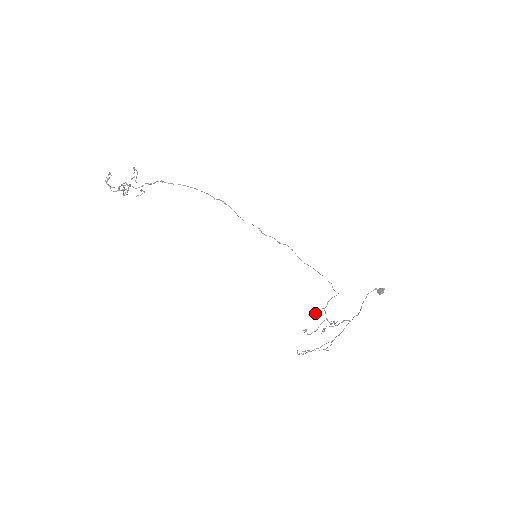
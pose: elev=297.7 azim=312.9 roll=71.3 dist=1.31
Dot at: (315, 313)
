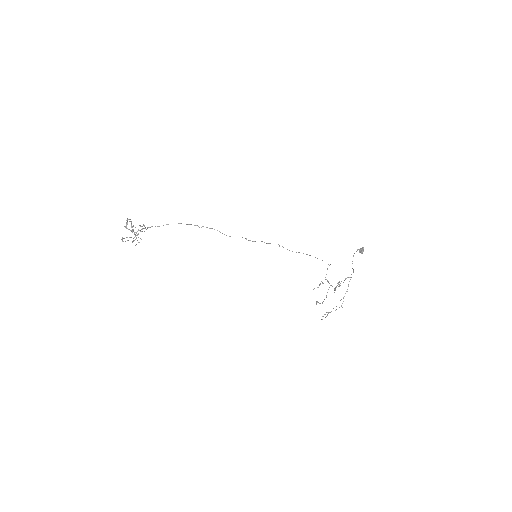
Dot at: (319, 285)
